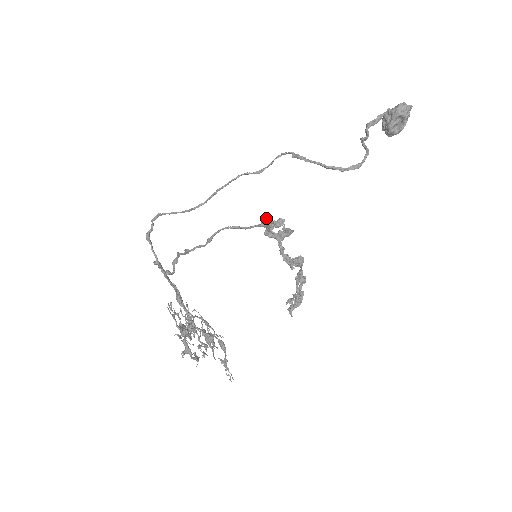
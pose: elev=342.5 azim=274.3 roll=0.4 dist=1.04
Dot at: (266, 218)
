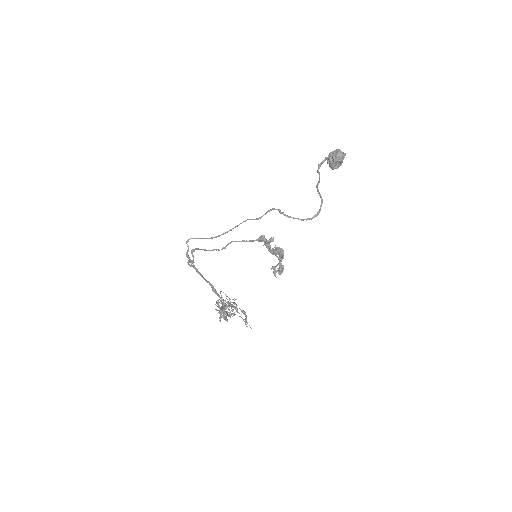
Dot at: (262, 238)
